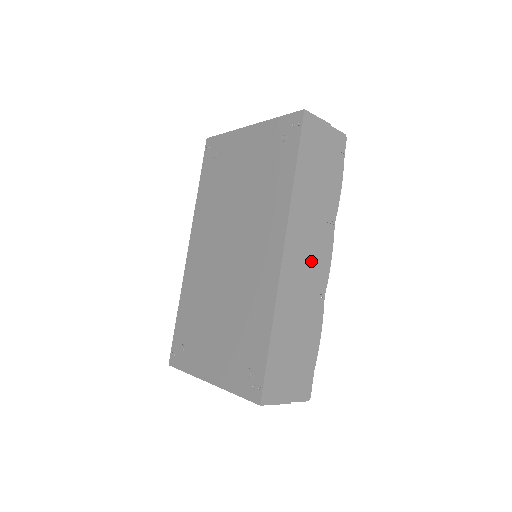
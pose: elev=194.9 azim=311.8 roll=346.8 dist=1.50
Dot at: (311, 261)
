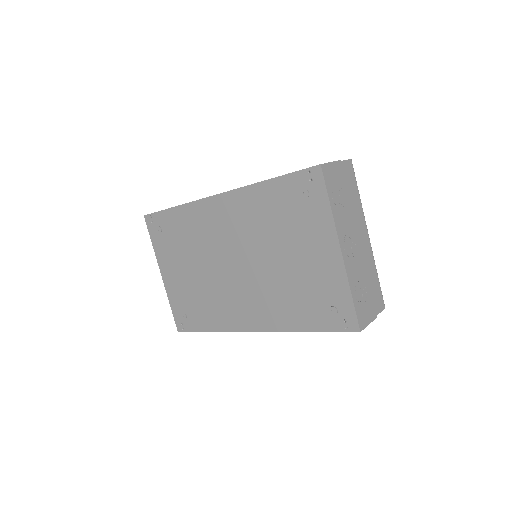
Dot at: occluded
